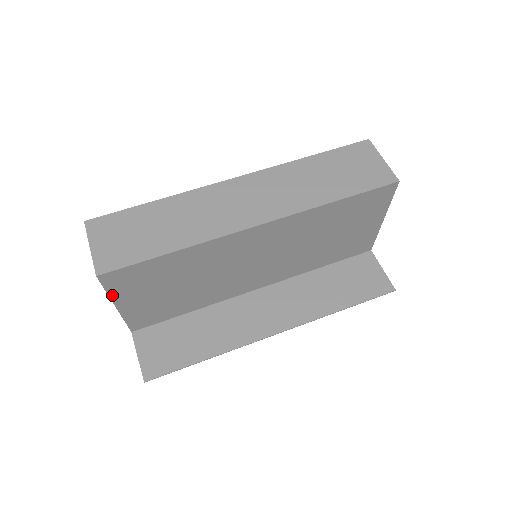
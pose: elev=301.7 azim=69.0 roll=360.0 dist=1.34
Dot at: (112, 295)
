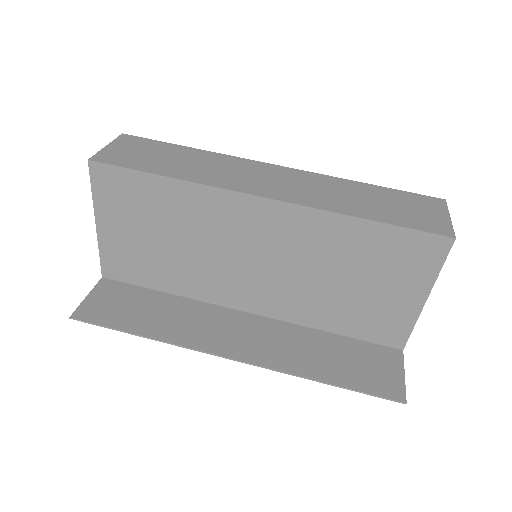
Dot at: (96, 201)
